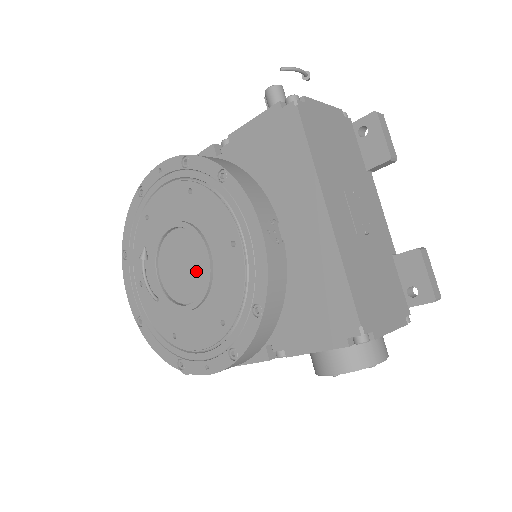
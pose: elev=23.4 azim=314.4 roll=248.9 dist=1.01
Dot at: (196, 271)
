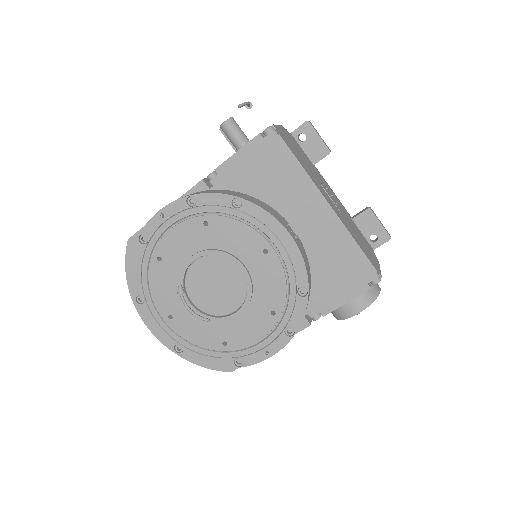
Dot at: (233, 284)
